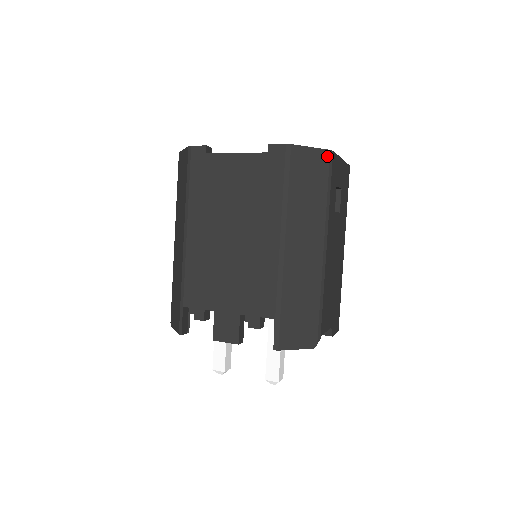
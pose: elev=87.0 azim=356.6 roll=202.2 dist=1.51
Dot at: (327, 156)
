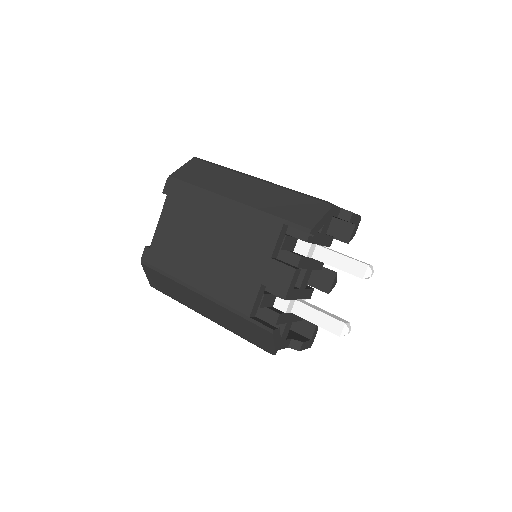
Dot at: (195, 160)
